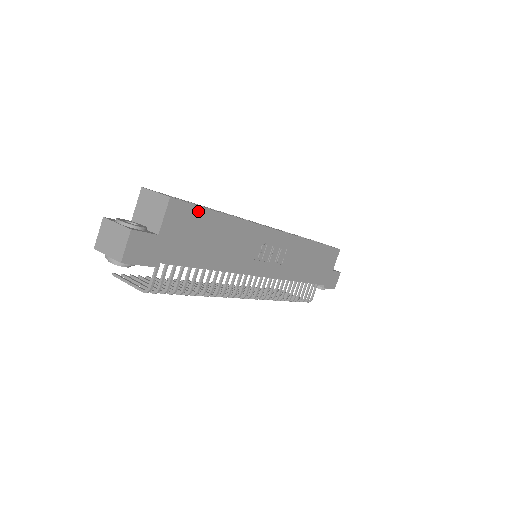
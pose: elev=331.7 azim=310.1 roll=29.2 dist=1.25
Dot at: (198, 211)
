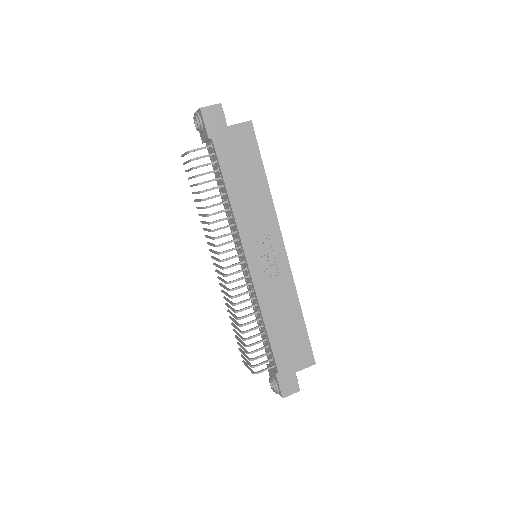
Dot at: (256, 150)
